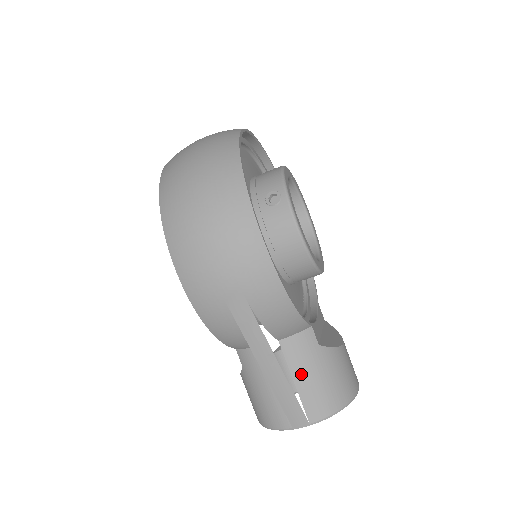
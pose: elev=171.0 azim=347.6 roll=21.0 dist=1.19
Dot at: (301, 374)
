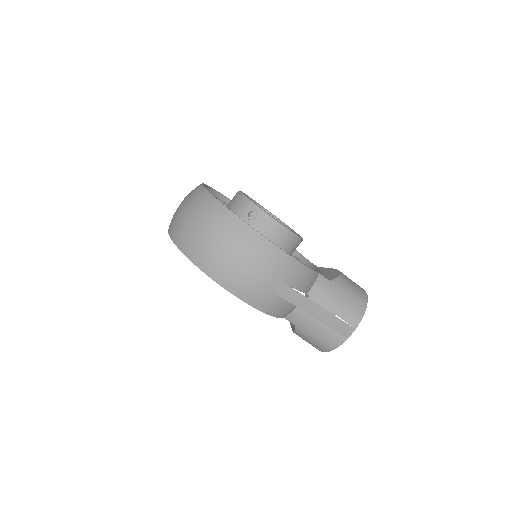
Dot at: (332, 304)
